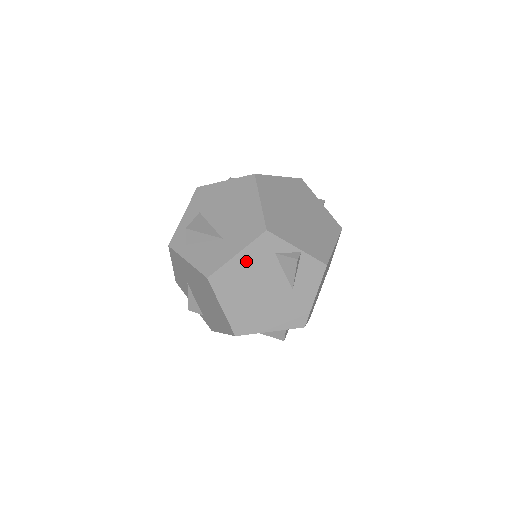
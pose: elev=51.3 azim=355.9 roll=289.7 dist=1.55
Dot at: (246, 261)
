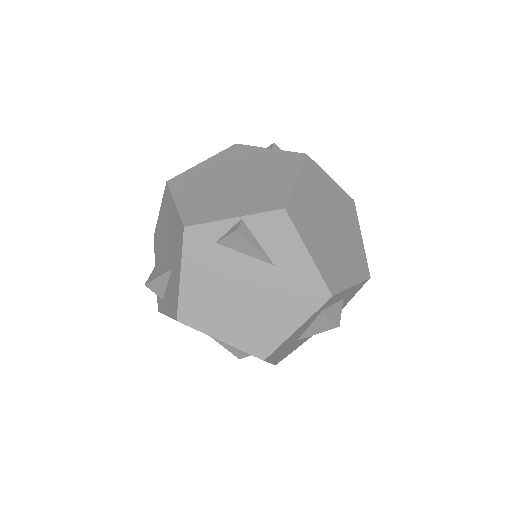
Dot at: (196, 274)
